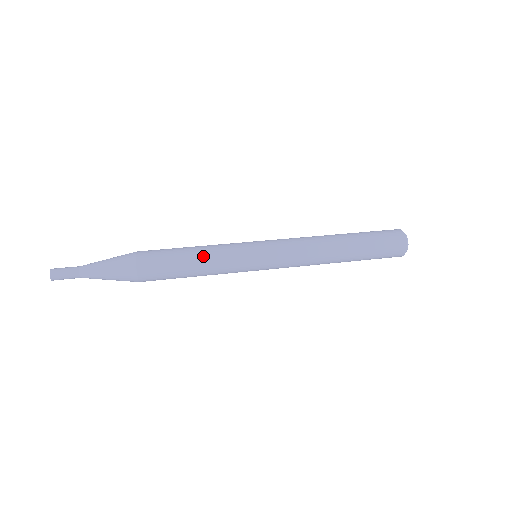
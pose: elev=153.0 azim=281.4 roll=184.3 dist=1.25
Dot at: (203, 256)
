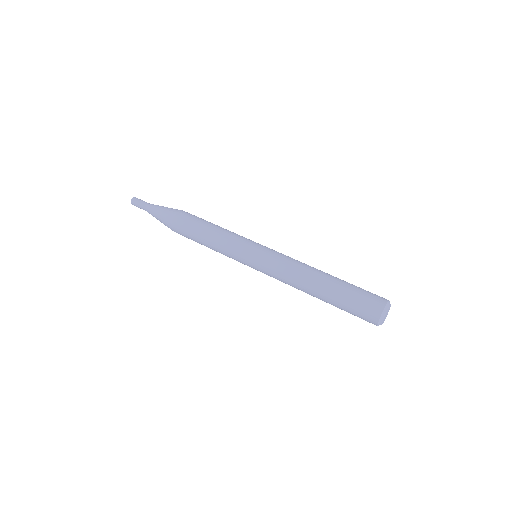
Dot at: (212, 246)
